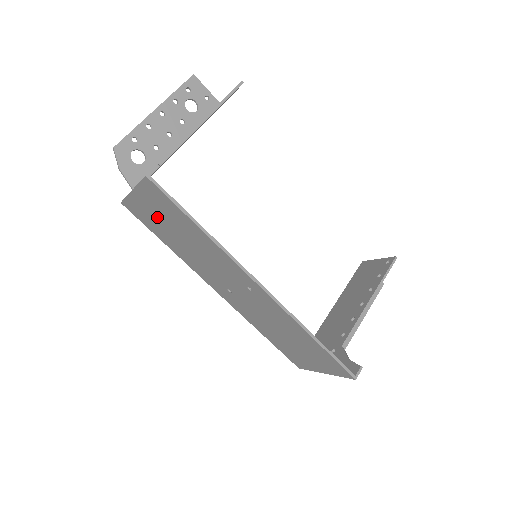
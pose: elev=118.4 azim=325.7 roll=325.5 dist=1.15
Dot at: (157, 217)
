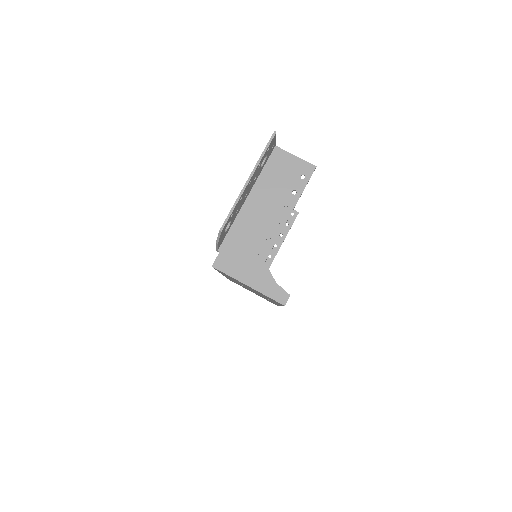
Dot at: occluded
